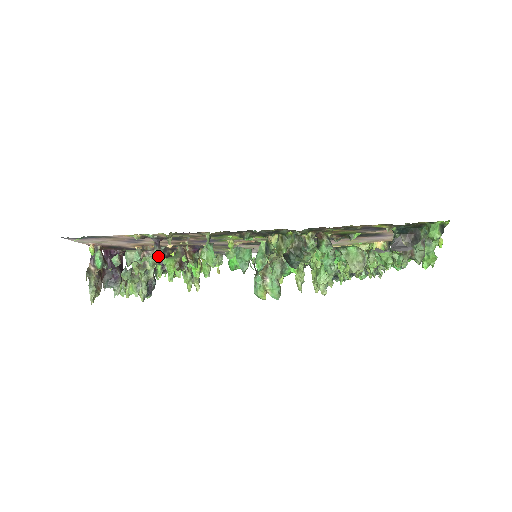
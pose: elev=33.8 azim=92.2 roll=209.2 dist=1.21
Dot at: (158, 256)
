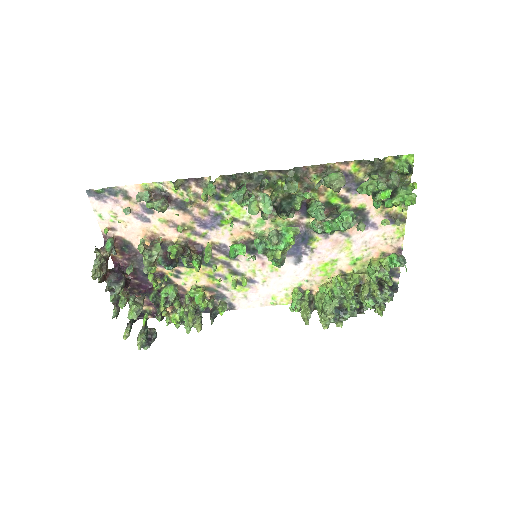
Dot at: (164, 203)
